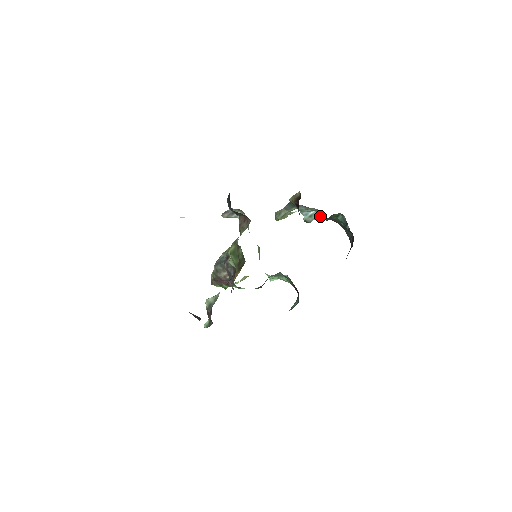
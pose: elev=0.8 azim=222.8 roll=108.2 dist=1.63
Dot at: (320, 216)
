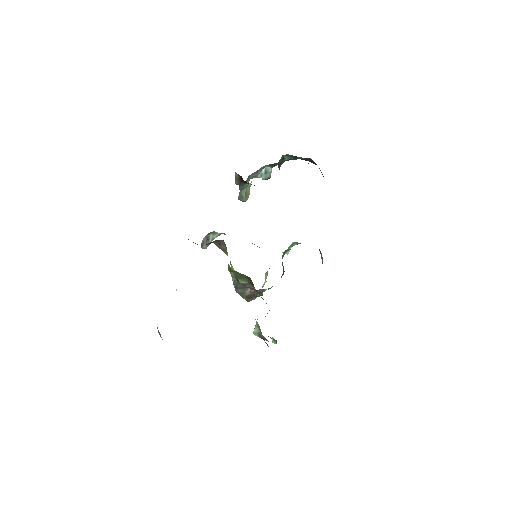
Dot at: (272, 166)
